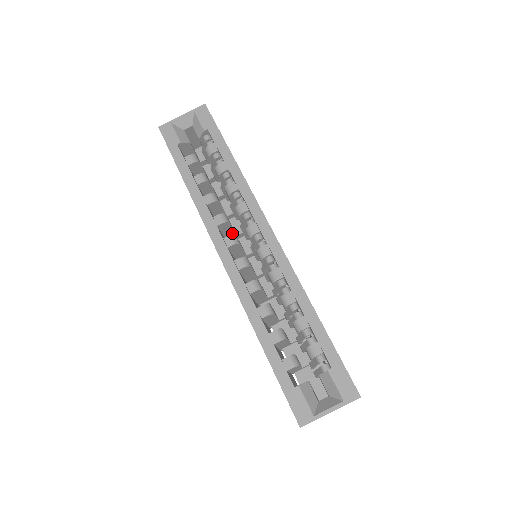
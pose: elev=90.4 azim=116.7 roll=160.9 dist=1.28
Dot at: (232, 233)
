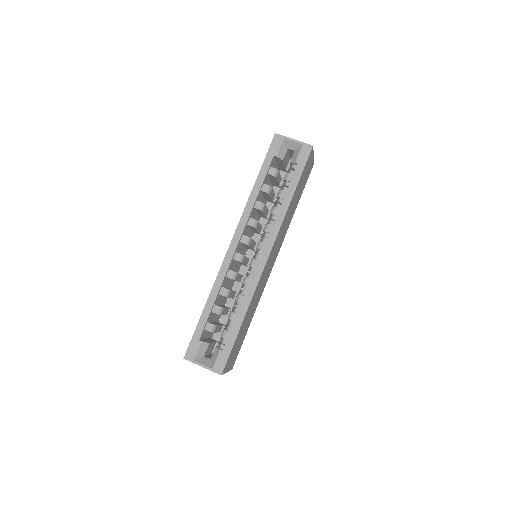
Dot at: (257, 231)
